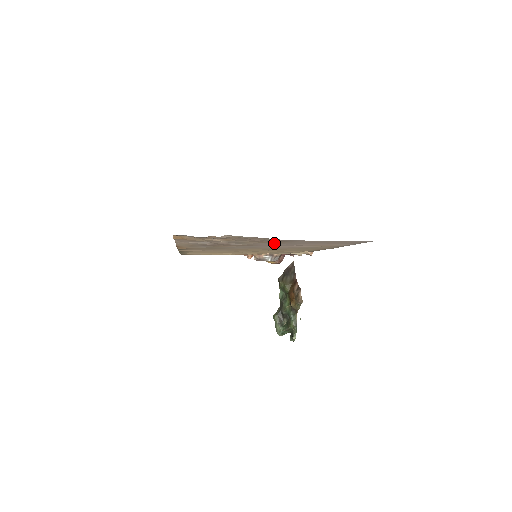
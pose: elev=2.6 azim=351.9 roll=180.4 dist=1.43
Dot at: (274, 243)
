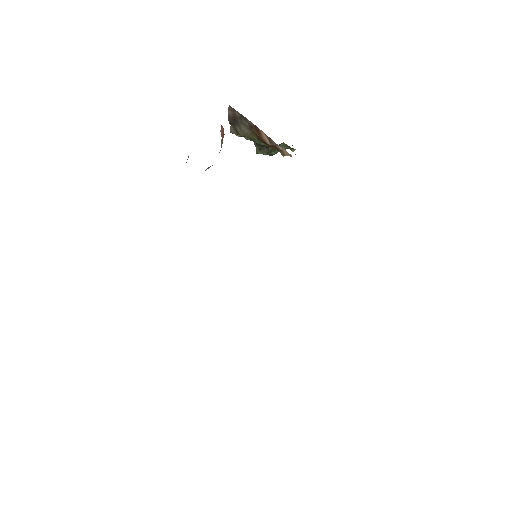
Dot at: occluded
